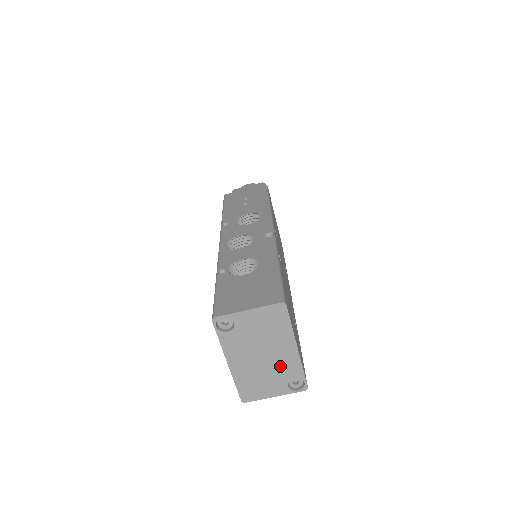
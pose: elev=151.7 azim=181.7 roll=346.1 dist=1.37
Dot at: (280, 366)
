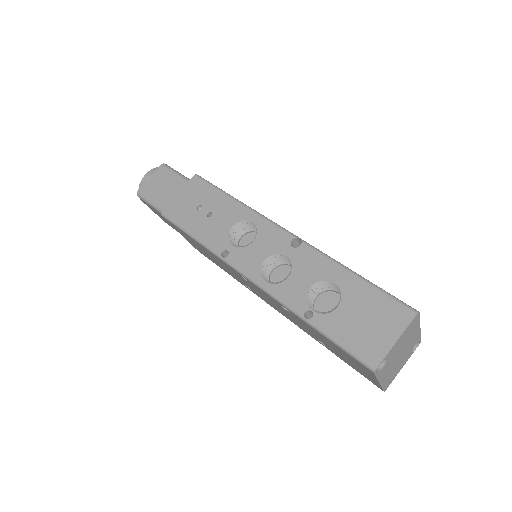
Dot at: (409, 349)
